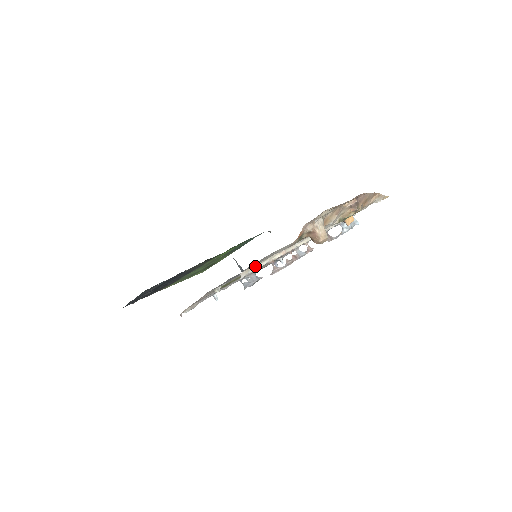
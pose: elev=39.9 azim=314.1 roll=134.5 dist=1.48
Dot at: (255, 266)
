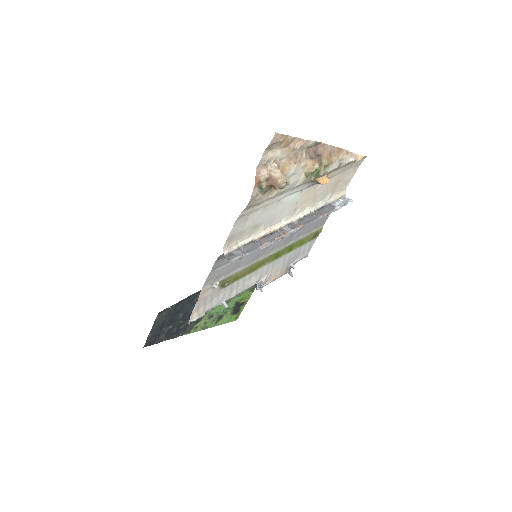
Dot at: (238, 242)
